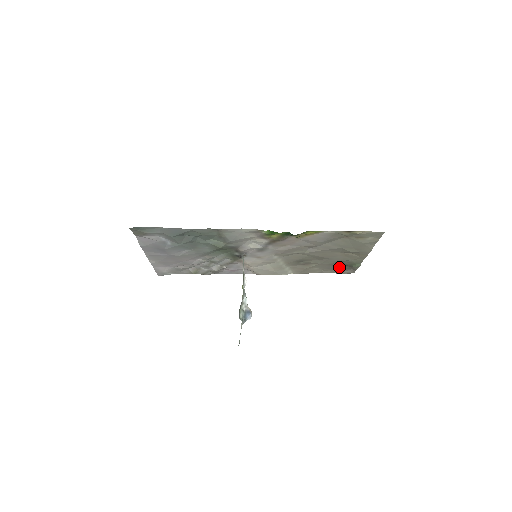
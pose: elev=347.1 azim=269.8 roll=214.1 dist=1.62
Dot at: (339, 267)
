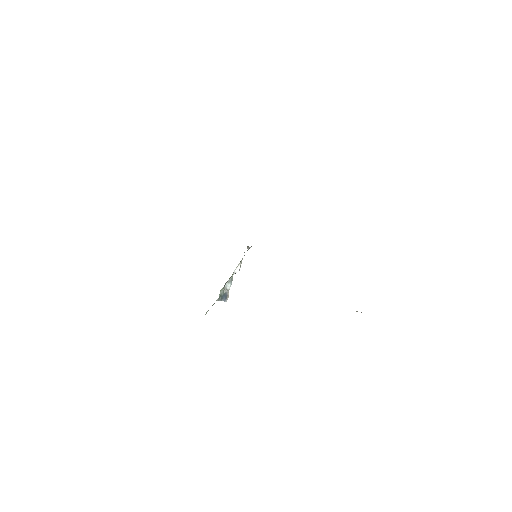
Dot at: occluded
